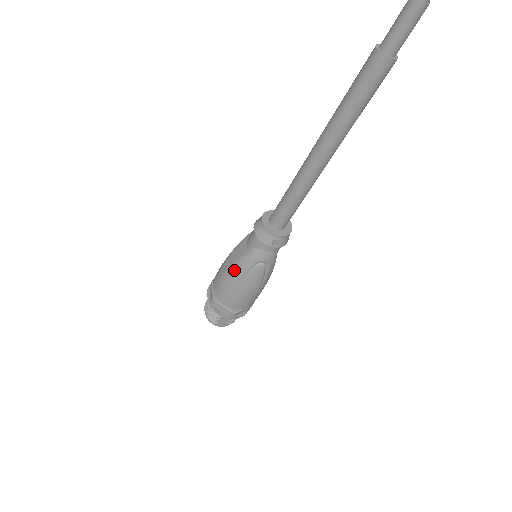
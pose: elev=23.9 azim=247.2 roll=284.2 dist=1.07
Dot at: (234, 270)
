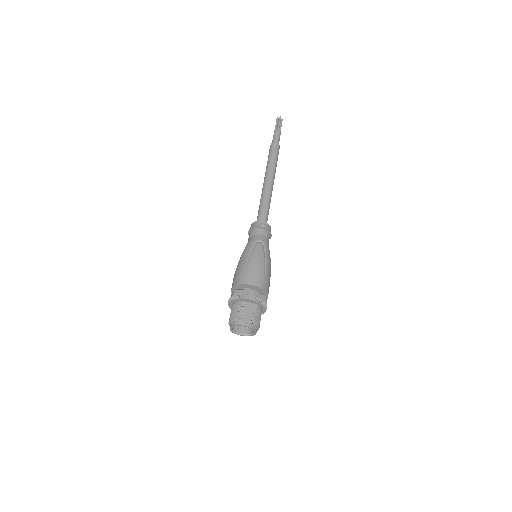
Dot at: (243, 256)
